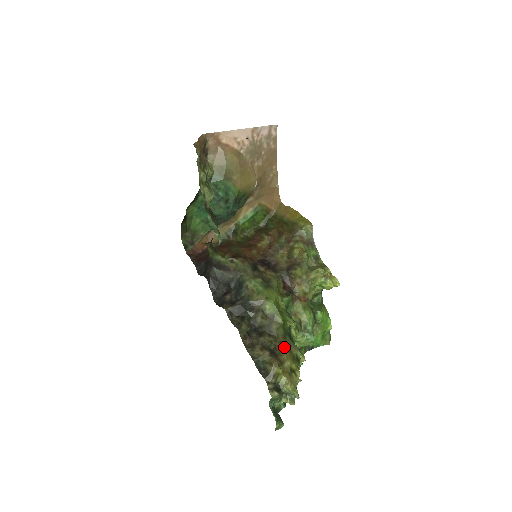
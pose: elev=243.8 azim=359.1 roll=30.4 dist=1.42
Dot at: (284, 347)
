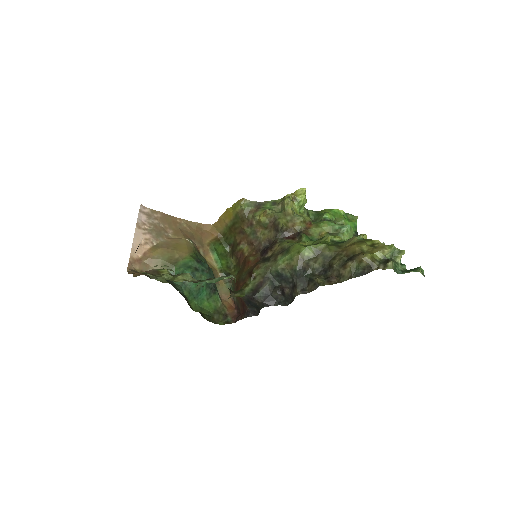
Dot at: (348, 248)
